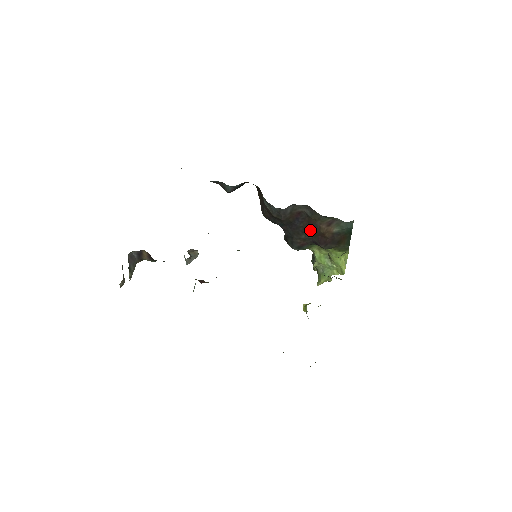
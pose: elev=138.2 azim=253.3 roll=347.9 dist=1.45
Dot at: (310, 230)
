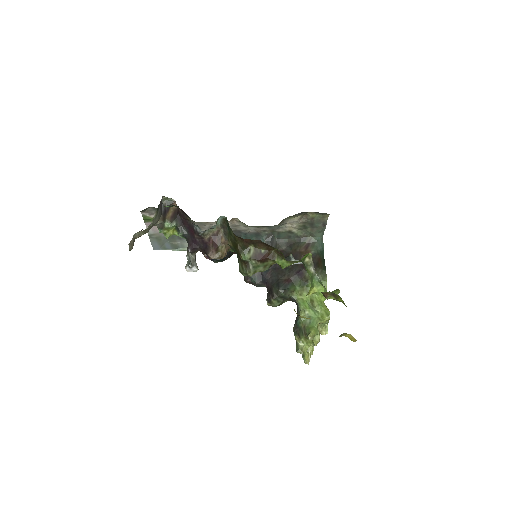
Dot at: occluded
